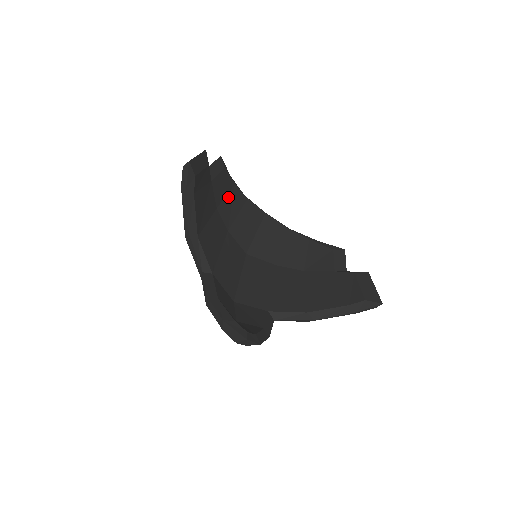
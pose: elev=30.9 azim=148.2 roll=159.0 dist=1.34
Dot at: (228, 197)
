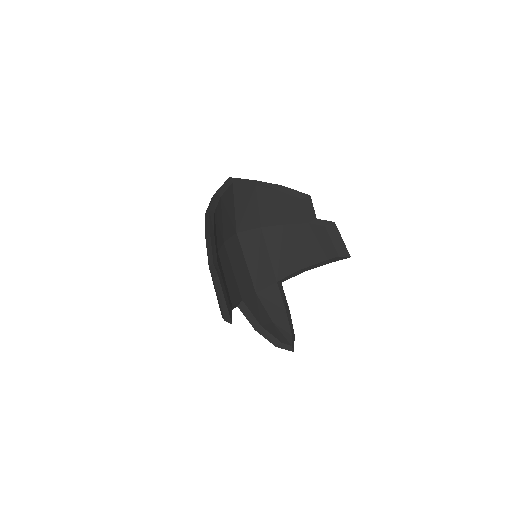
Dot at: (216, 229)
